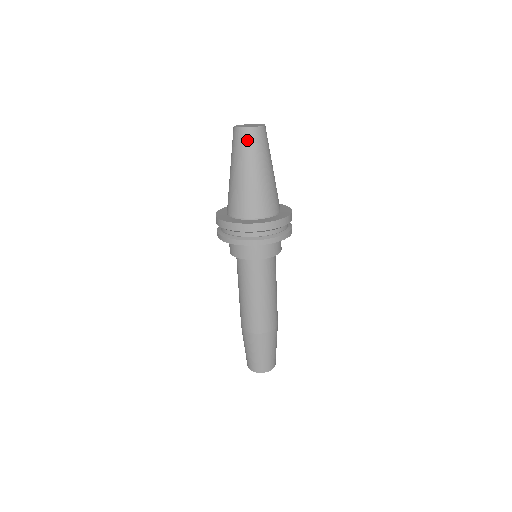
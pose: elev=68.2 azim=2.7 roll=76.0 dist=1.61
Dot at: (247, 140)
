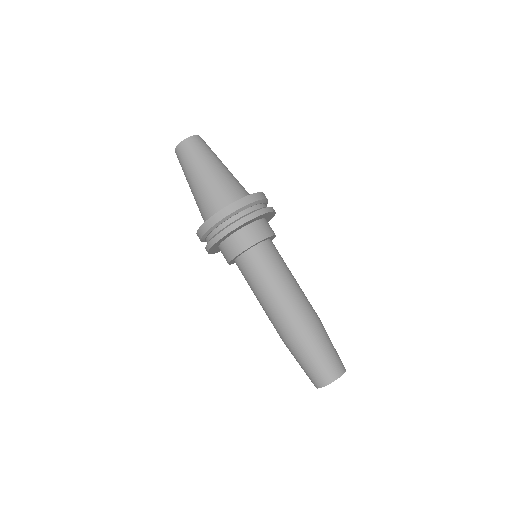
Dot at: (191, 148)
